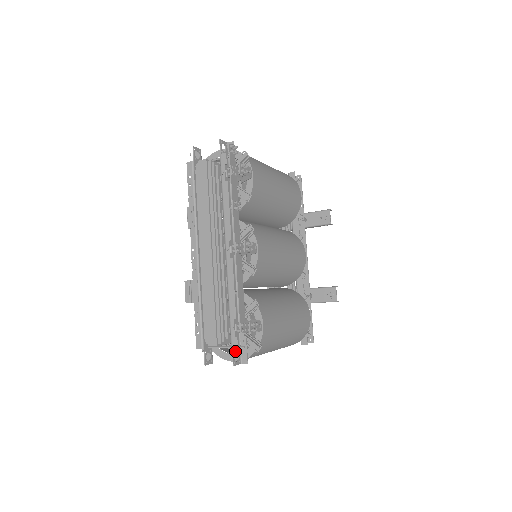
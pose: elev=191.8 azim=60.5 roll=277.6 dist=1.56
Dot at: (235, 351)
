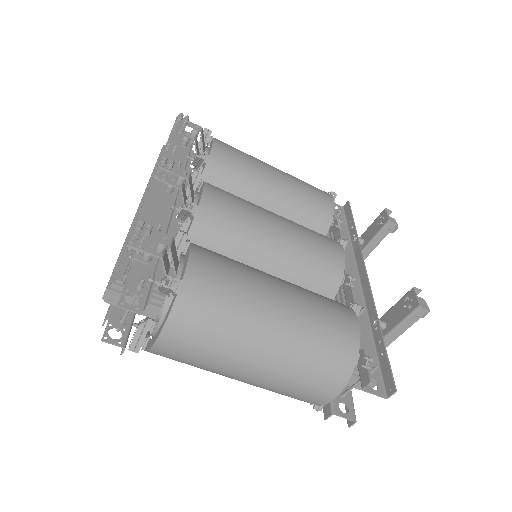
Dot at: (132, 291)
